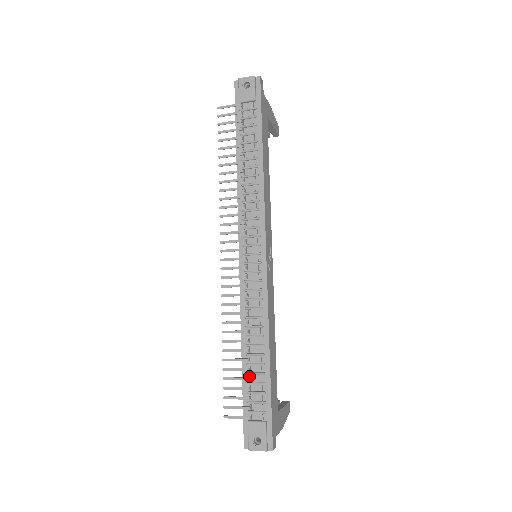
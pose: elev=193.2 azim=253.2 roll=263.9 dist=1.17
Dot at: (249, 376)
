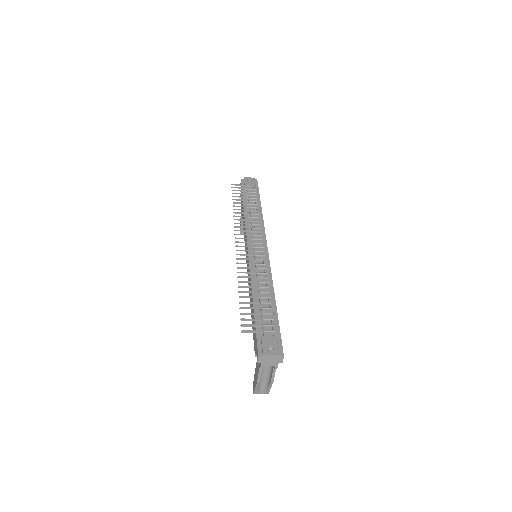
Dot at: (260, 309)
